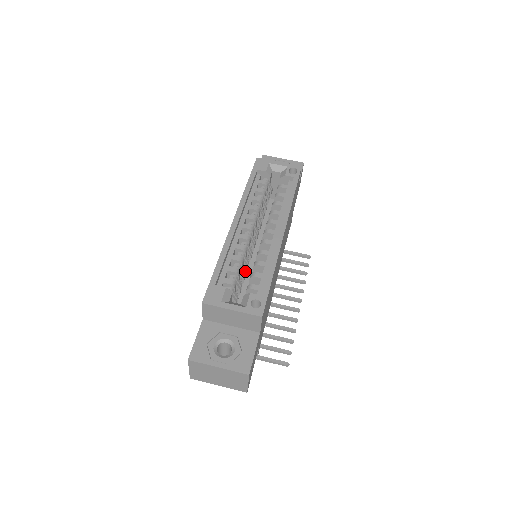
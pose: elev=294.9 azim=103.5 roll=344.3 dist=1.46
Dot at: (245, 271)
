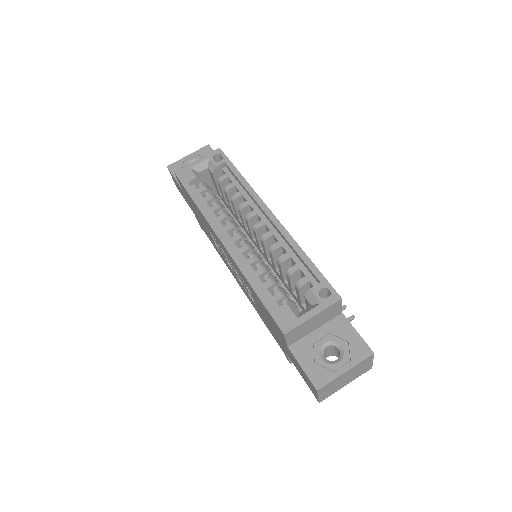
Dot at: occluded
